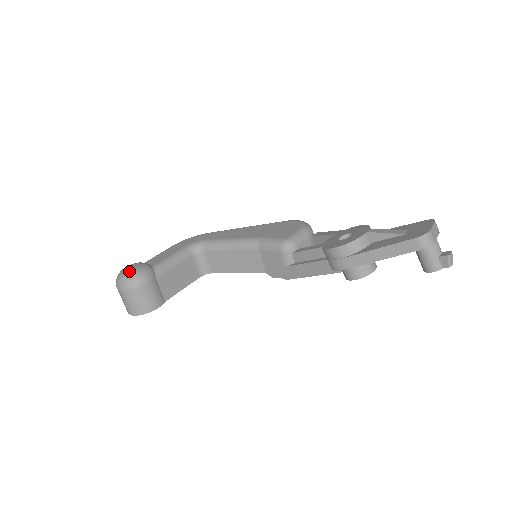
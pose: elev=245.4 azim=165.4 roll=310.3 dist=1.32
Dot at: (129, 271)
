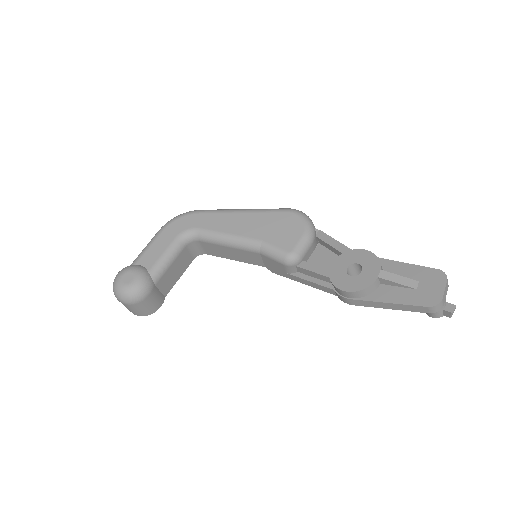
Dot at: (127, 286)
